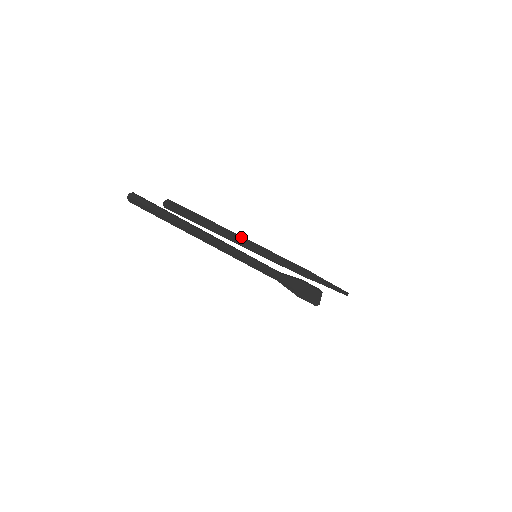
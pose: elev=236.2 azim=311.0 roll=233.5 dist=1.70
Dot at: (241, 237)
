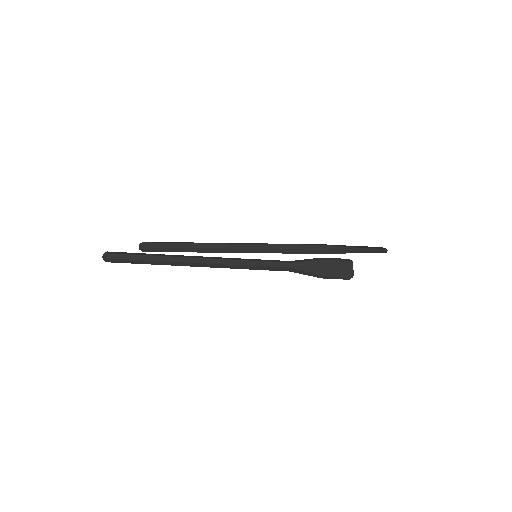
Dot at: (230, 245)
